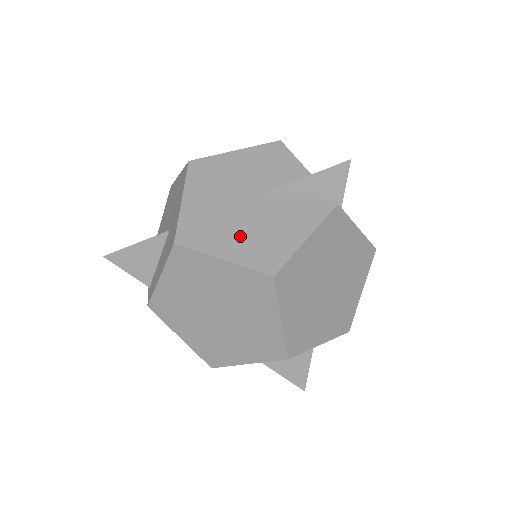
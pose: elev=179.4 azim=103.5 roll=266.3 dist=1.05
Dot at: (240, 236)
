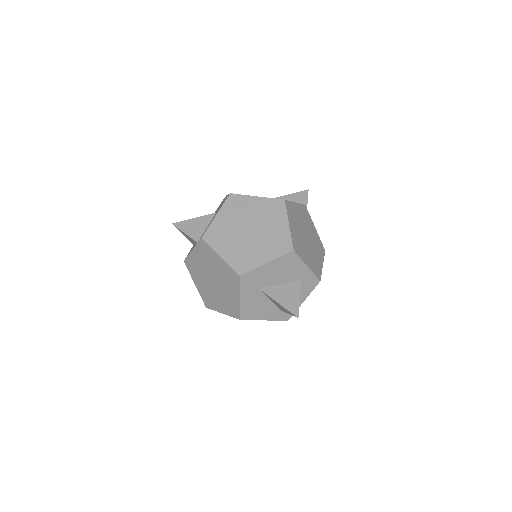
Dot at: occluded
